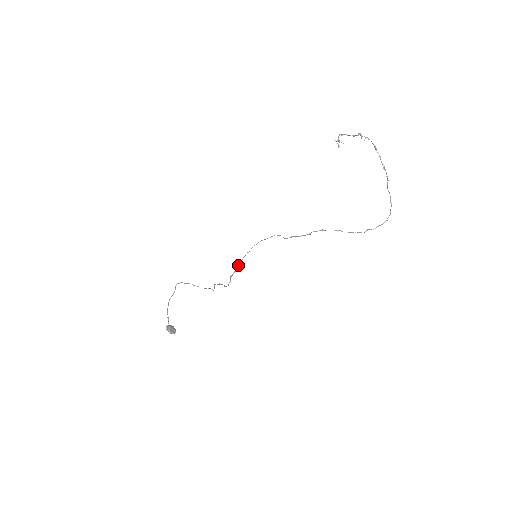
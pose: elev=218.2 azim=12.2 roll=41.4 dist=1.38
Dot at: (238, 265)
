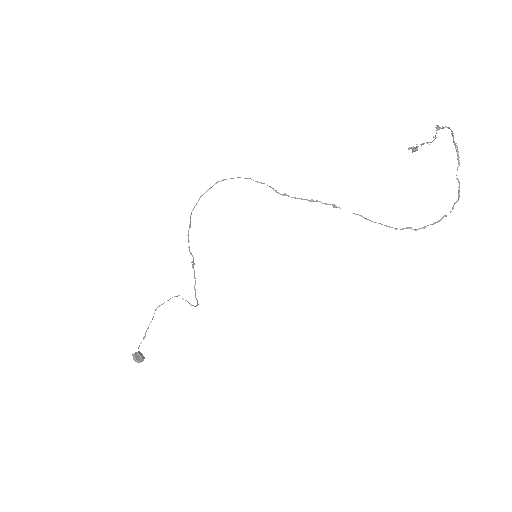
Dot at: (202, 195)
